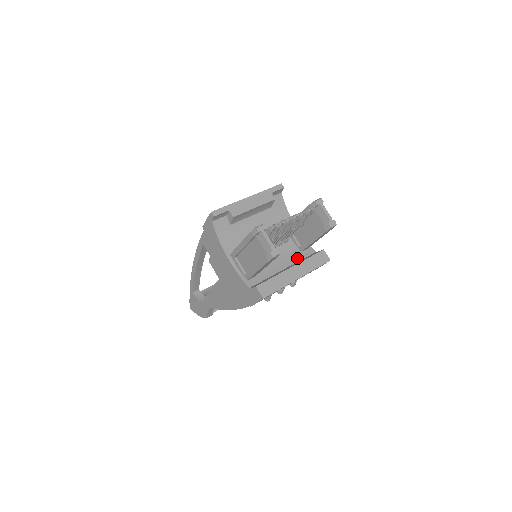
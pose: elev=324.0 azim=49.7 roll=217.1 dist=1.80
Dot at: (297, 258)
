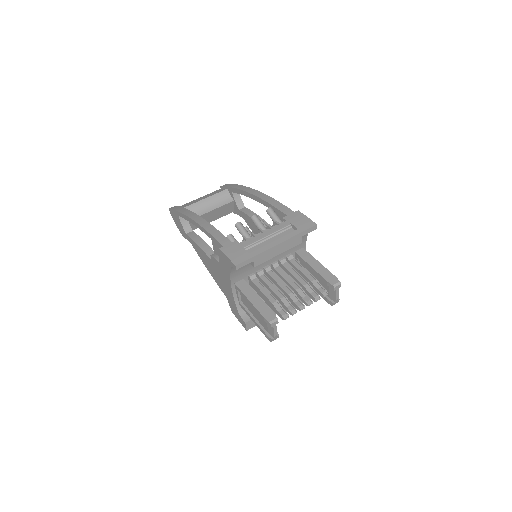
Dot at: occluded
